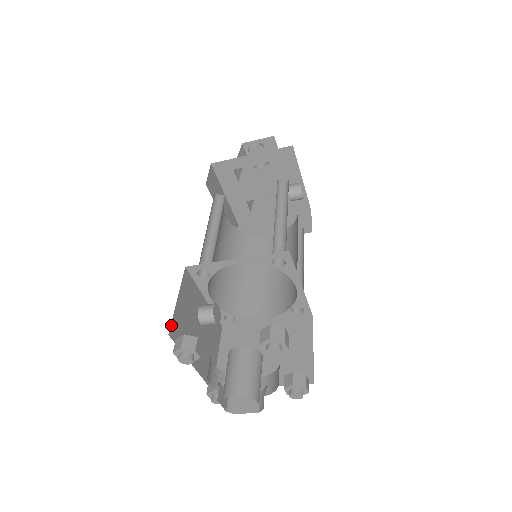
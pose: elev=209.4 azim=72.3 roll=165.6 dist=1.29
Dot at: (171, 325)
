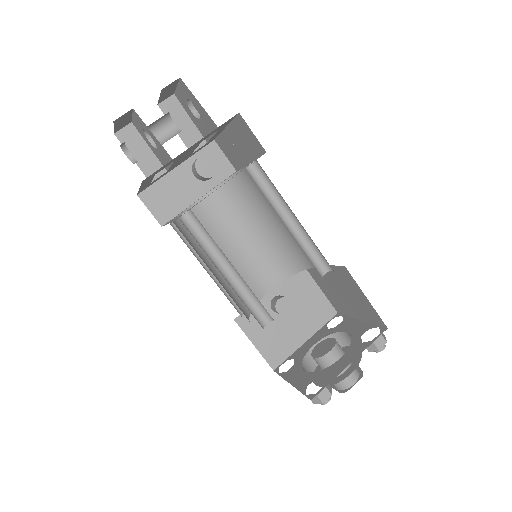
Dot at: (269, 363)
